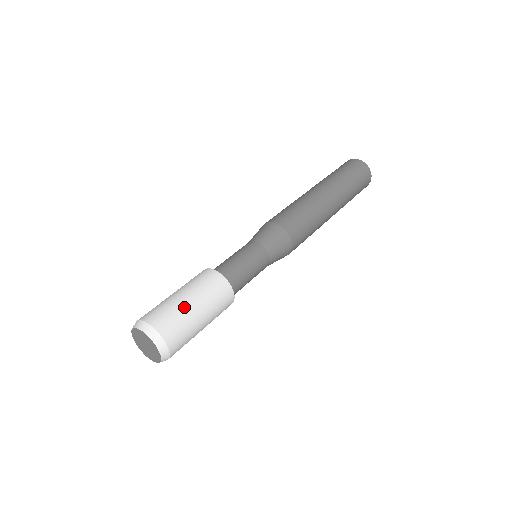
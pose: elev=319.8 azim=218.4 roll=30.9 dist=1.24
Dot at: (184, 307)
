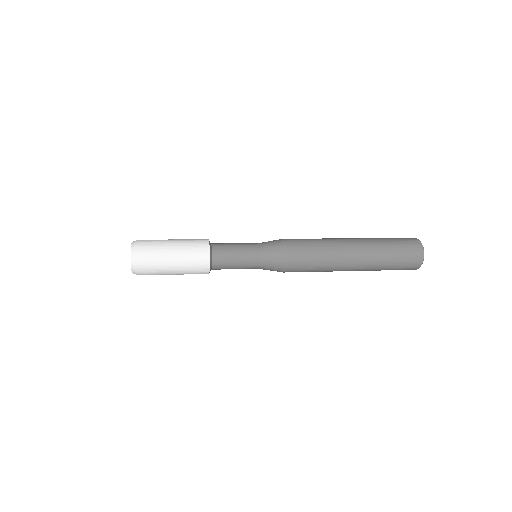
Dot at: occluded
